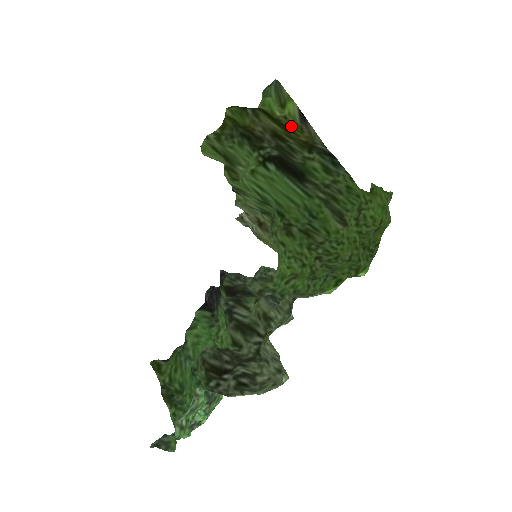
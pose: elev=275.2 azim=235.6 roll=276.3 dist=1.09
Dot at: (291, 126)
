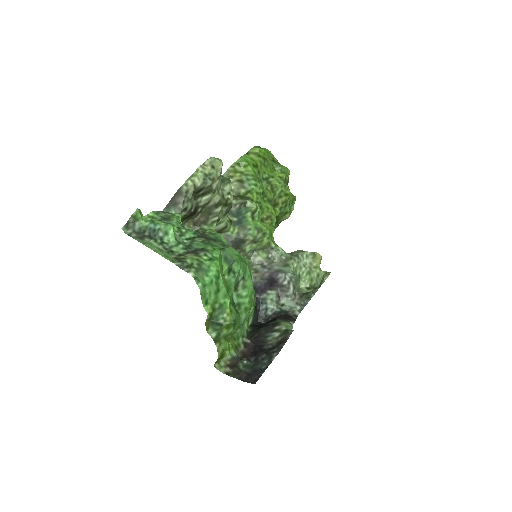
Dot at: occluded
